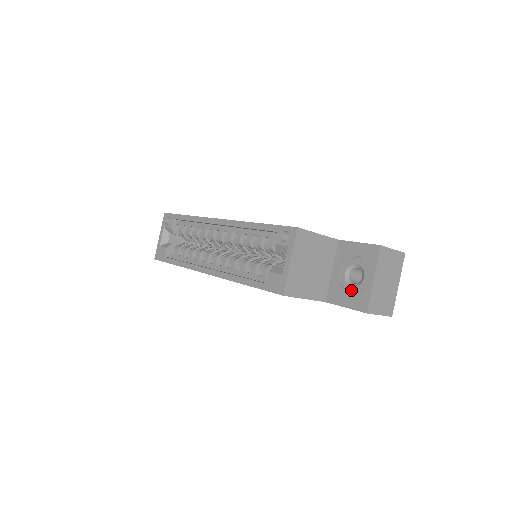
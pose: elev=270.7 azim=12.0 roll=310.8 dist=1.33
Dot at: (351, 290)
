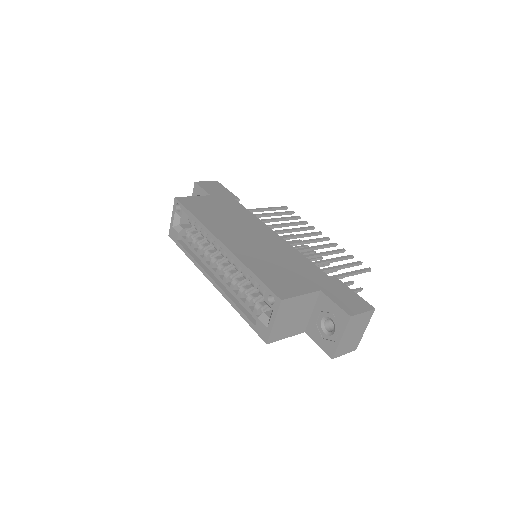
Dot at: (324, 336)
